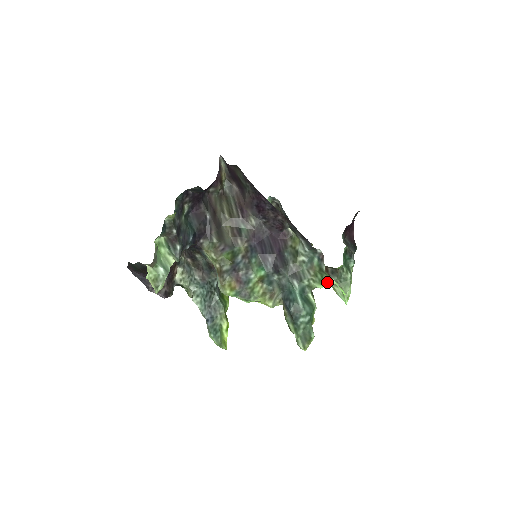
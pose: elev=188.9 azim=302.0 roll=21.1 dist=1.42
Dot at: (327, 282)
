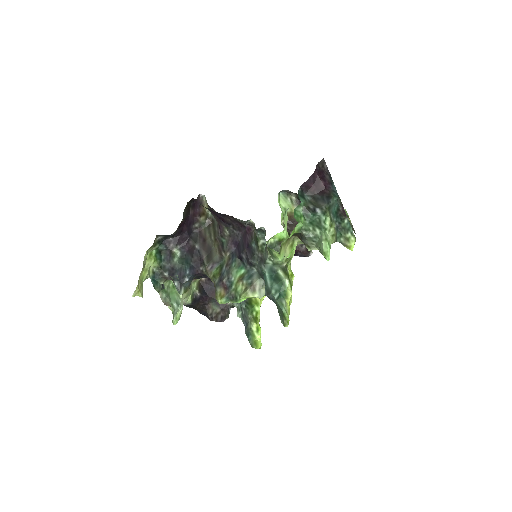
Dot at: (276, 254)
